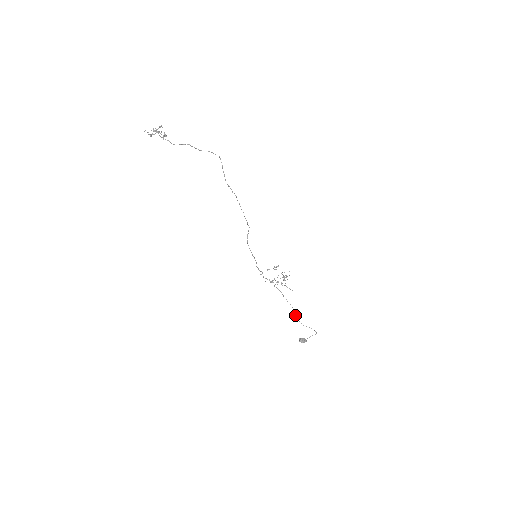
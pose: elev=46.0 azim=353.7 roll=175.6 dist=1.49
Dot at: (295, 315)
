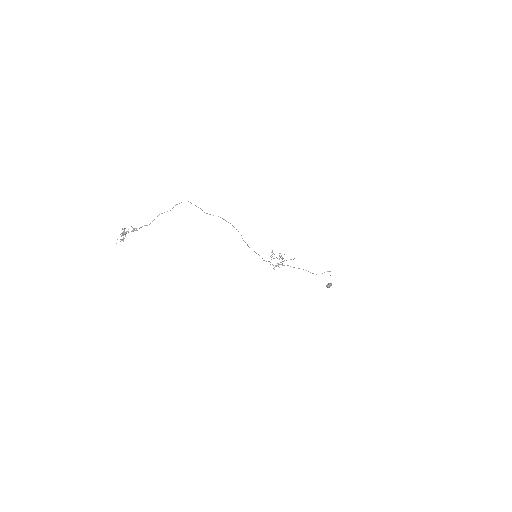
Dot at: occluded
